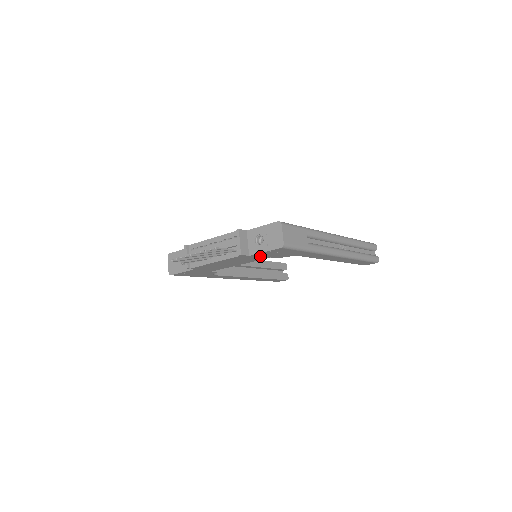
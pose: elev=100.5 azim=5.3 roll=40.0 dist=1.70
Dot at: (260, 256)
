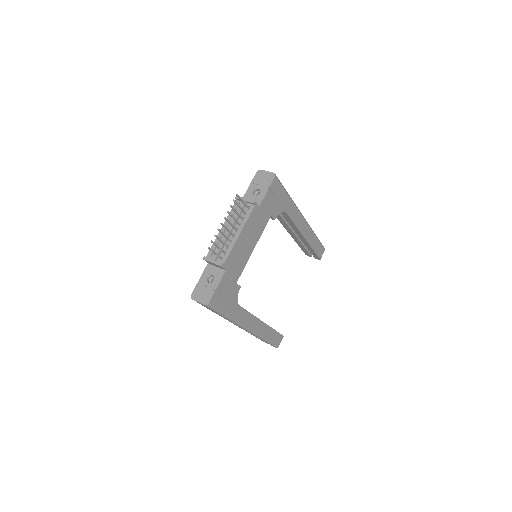
Dot at: (265, 210)
